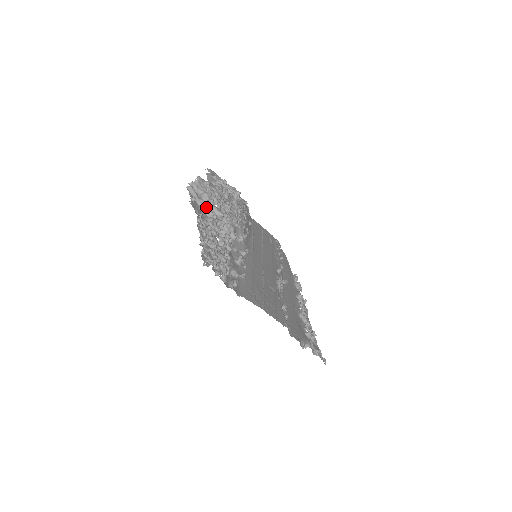
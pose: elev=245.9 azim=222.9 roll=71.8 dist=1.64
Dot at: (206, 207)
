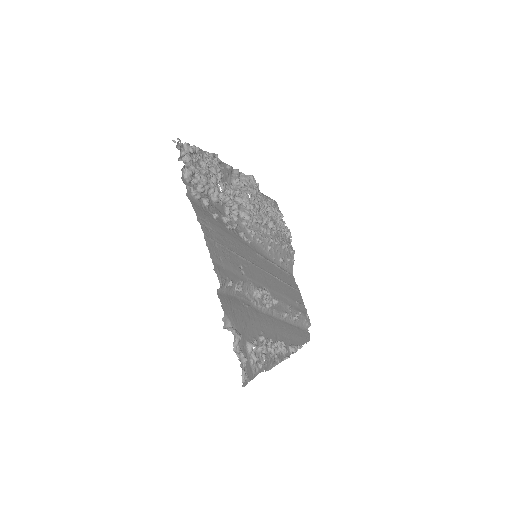
Dot at: (237, 185)
